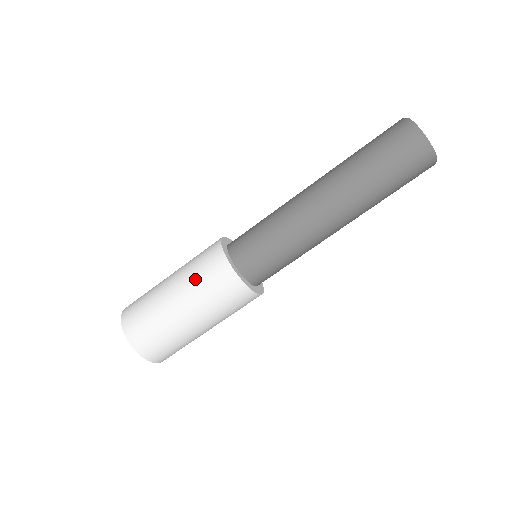
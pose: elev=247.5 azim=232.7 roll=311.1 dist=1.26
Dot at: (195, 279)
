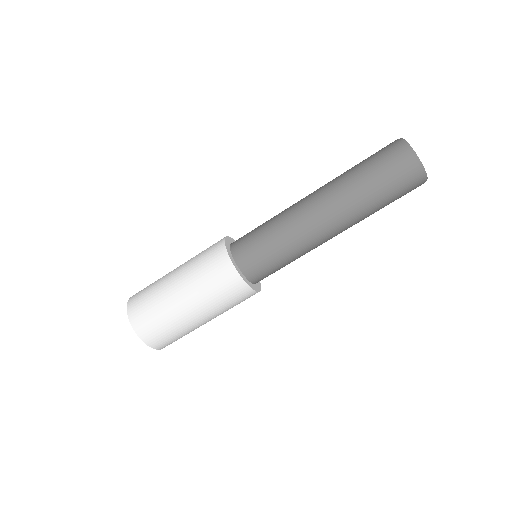
Dot at: (218, 303)
